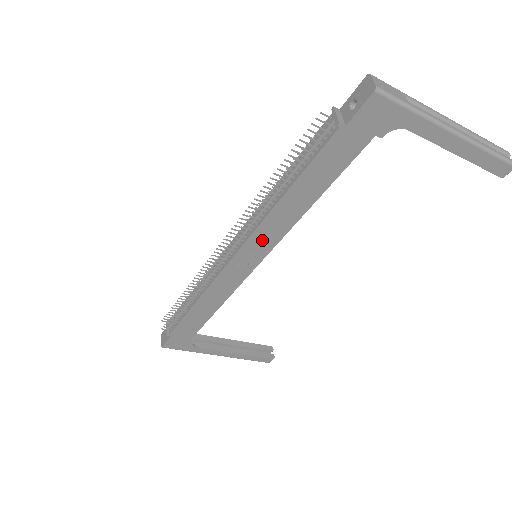
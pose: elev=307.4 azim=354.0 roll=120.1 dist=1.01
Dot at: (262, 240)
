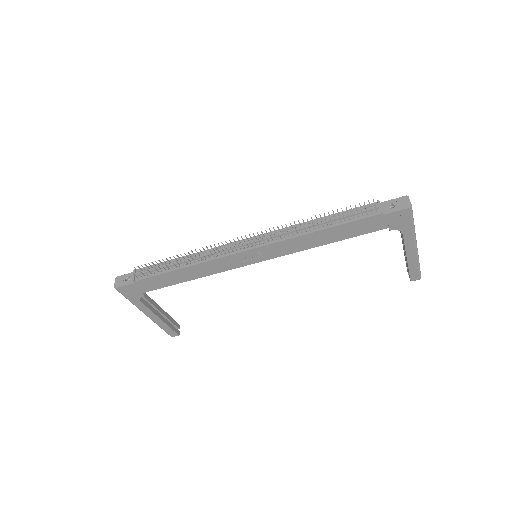
Dot at: (277, 249)
